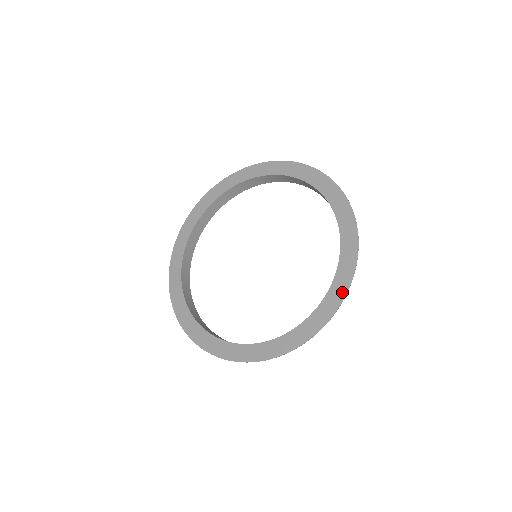
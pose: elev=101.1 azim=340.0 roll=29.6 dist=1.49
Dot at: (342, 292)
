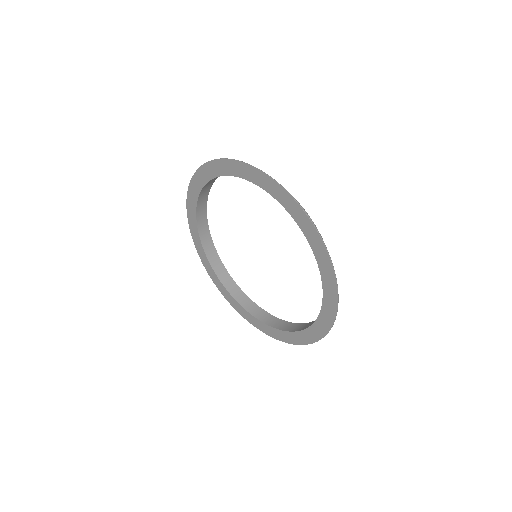
Dot at: (334, 295)
